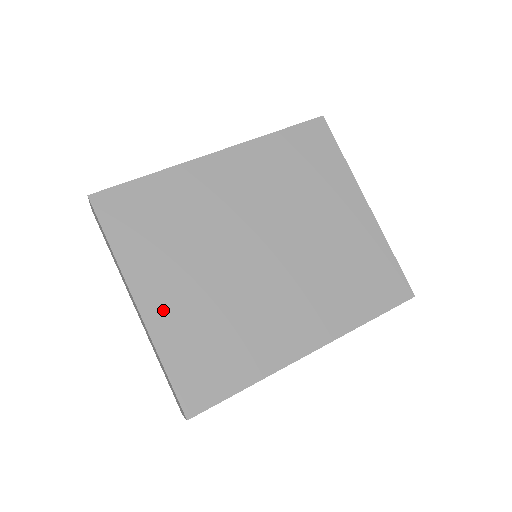
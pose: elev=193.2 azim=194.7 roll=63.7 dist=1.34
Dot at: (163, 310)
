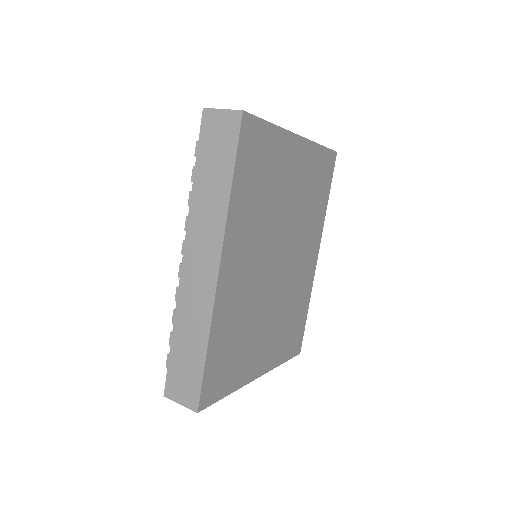
Dot at: (268, 358)
